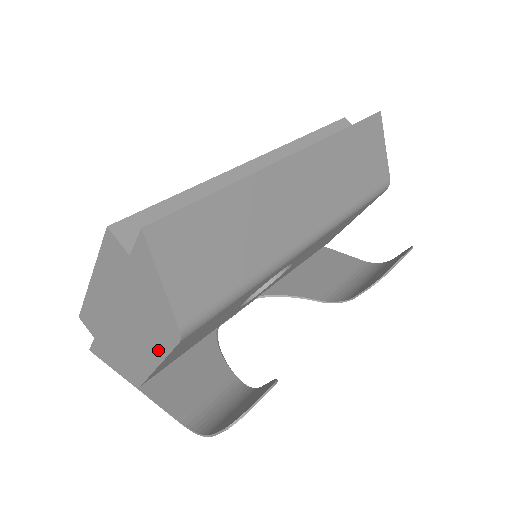
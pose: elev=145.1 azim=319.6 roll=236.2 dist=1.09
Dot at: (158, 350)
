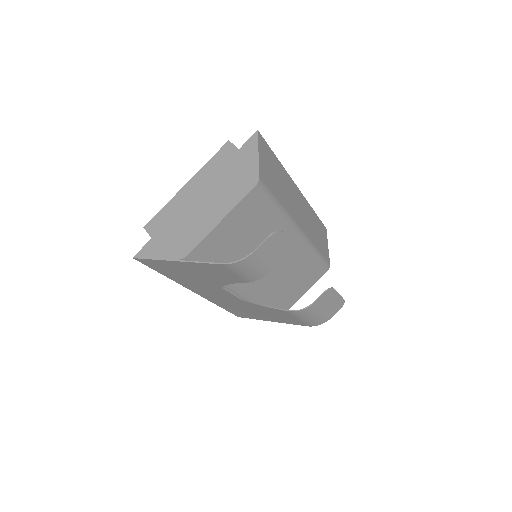
Dot at: (230, 204)
